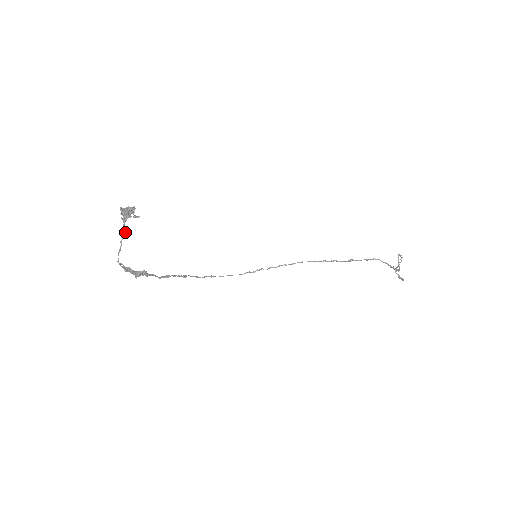
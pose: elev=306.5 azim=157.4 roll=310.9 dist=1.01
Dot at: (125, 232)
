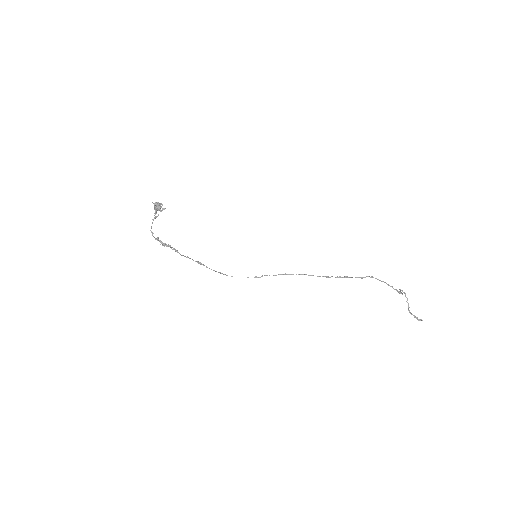
Dot at: (156, 216)
